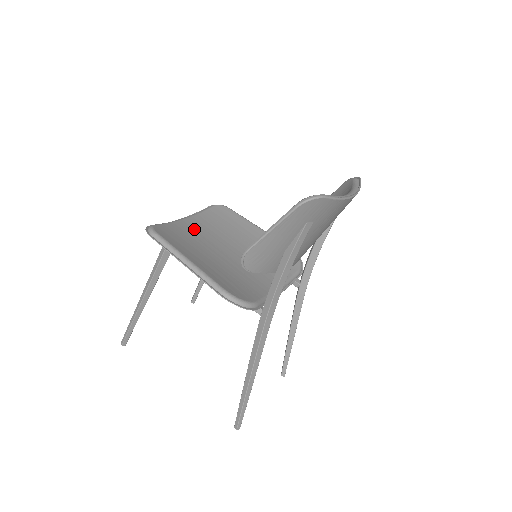
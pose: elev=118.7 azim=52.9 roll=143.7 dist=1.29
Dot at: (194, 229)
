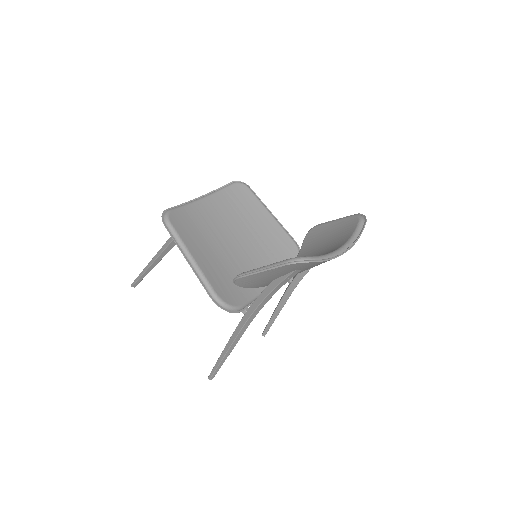
Dot at: (208, 213)
